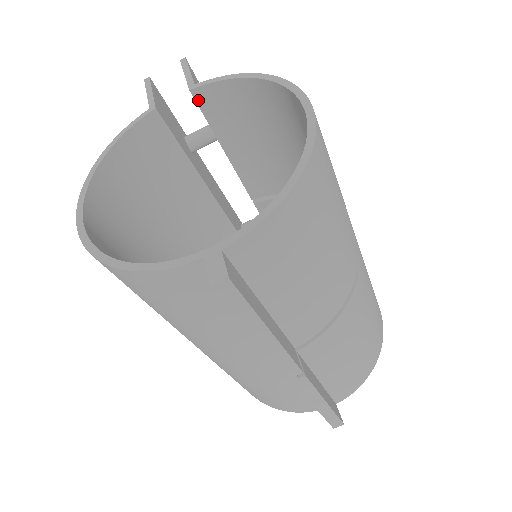
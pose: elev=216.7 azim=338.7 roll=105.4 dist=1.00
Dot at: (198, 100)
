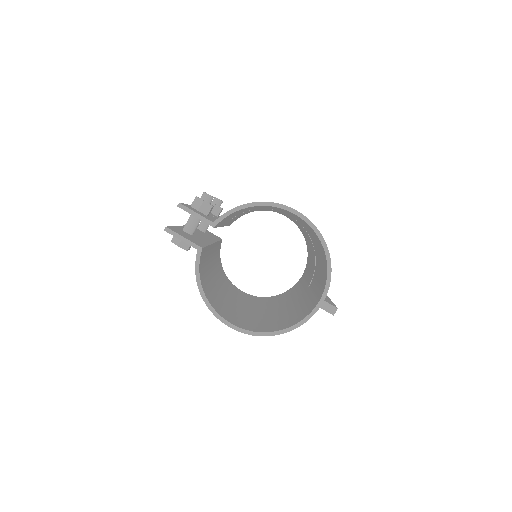
Dot at: (216, 226)
